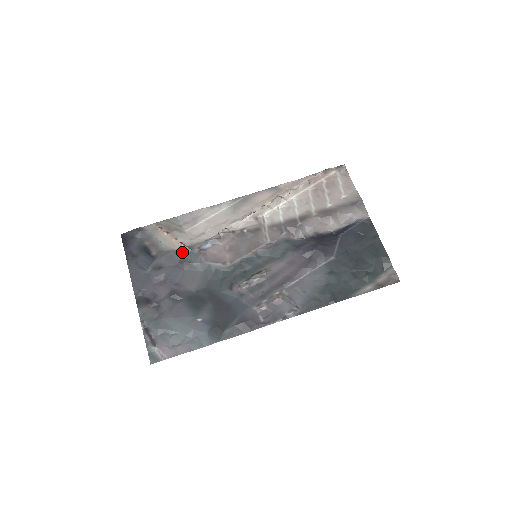
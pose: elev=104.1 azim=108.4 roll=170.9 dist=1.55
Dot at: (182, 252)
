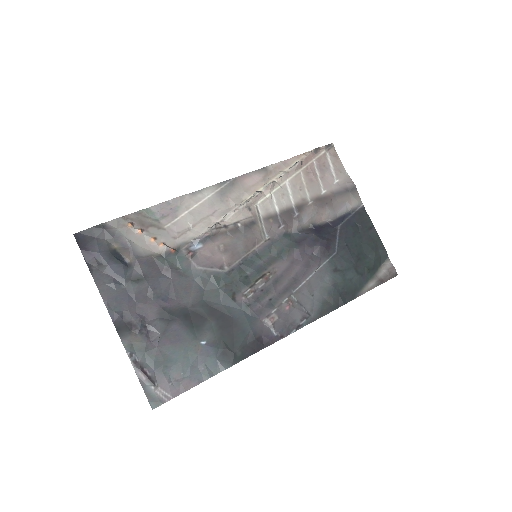
Dot at: (166, 256)
